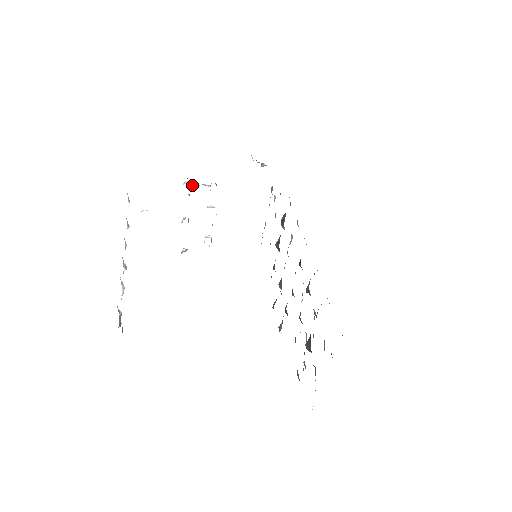
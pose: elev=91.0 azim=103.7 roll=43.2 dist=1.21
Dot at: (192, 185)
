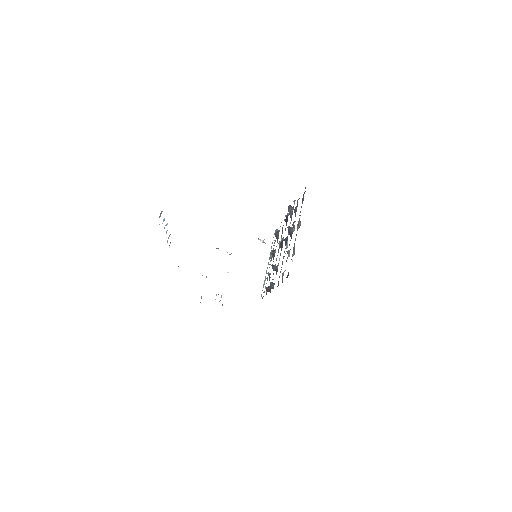
Dot at: occluded
